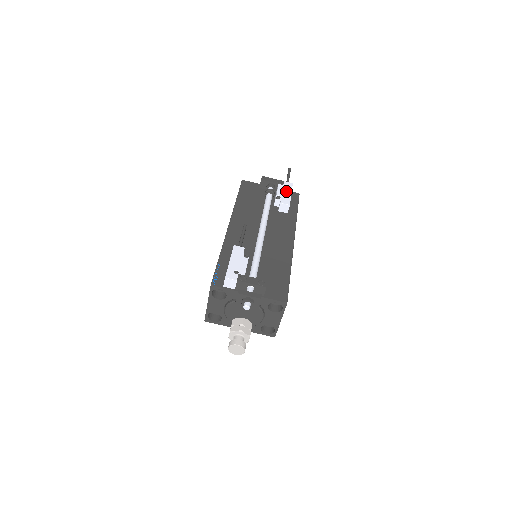
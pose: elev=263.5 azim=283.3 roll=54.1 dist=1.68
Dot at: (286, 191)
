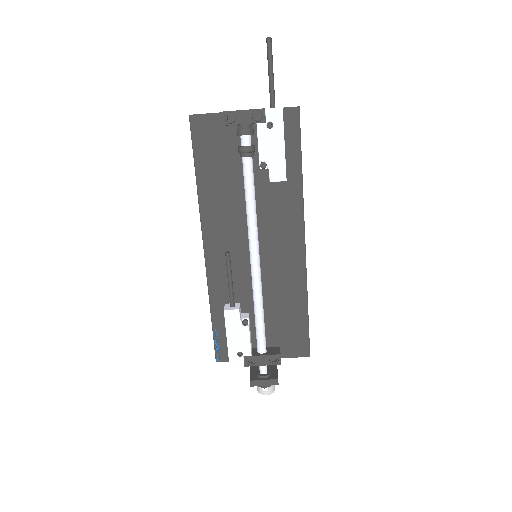
Dot at: (274, 141)
